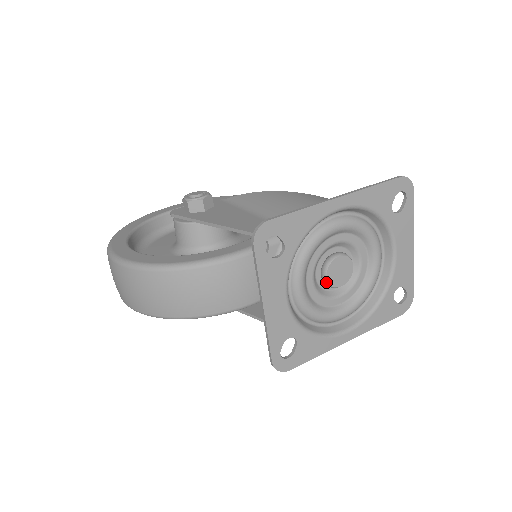
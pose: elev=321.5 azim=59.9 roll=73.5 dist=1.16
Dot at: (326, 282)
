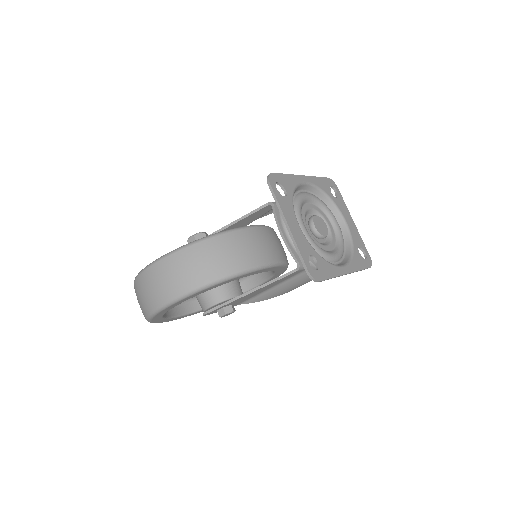
Dot at: (316, 231)
